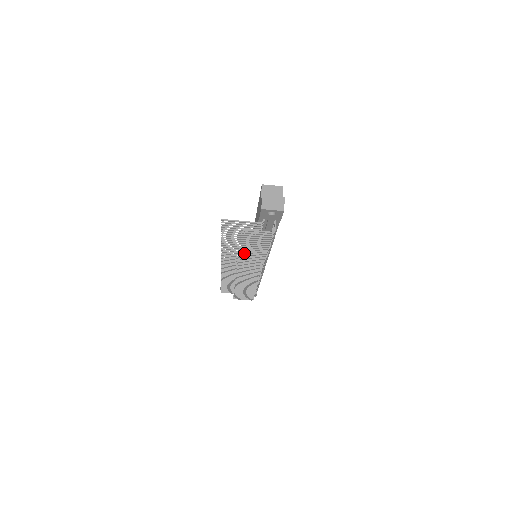
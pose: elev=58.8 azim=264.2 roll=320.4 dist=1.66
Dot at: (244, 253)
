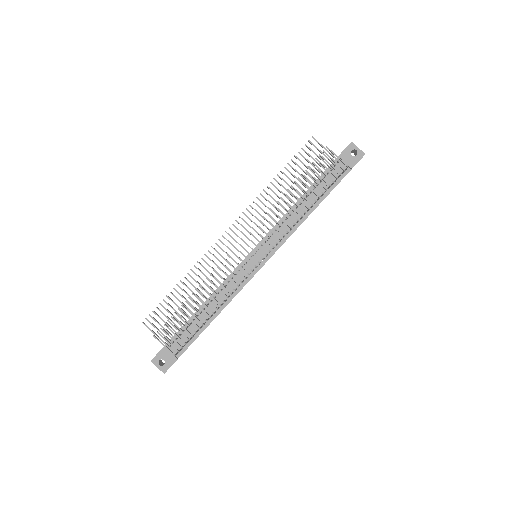
Dot at: (288, 196)
